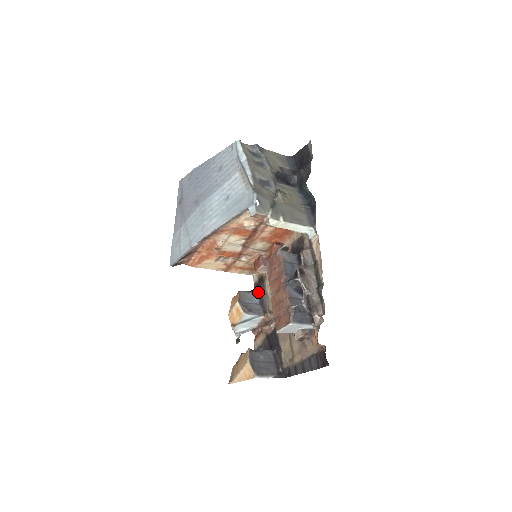
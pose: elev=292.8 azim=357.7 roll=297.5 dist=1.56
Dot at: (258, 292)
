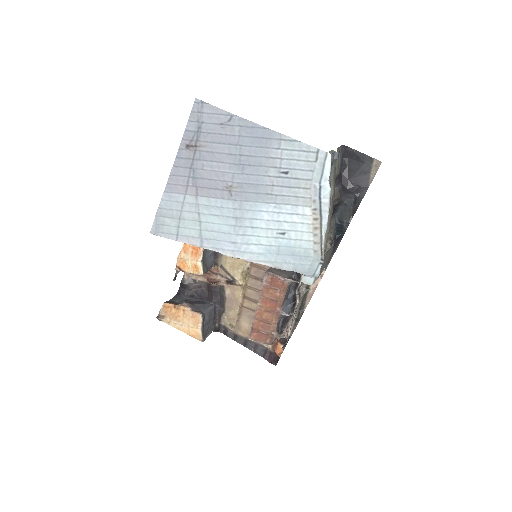
Dot at: occluded
